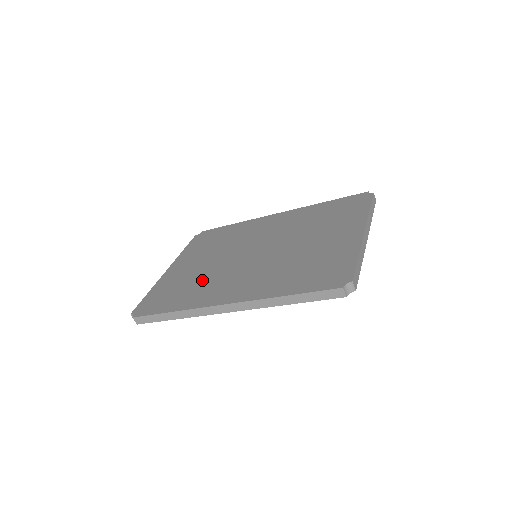
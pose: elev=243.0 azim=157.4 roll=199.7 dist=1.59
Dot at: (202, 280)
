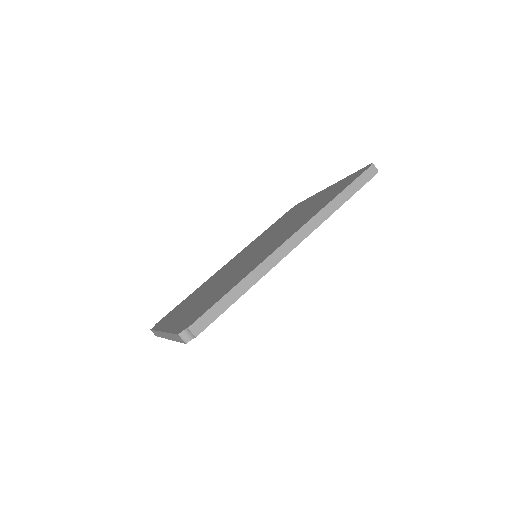
Dot at: (230, 279)
